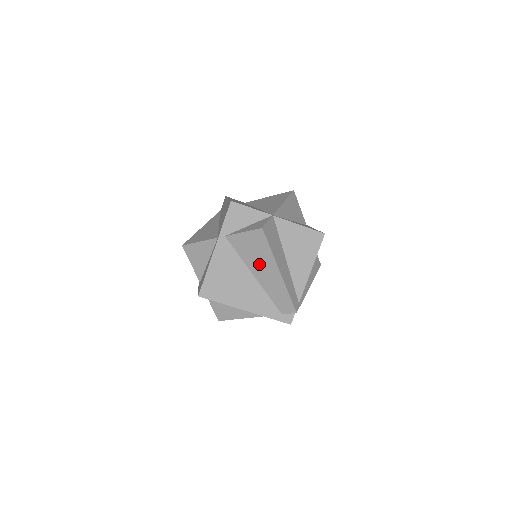
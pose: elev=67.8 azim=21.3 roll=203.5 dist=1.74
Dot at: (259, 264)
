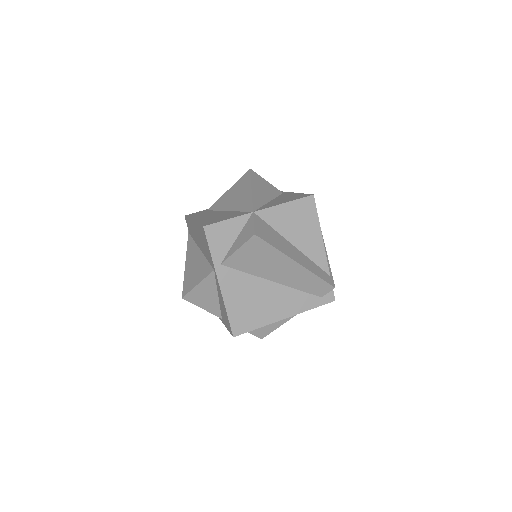
Dot at: (272, 268)
